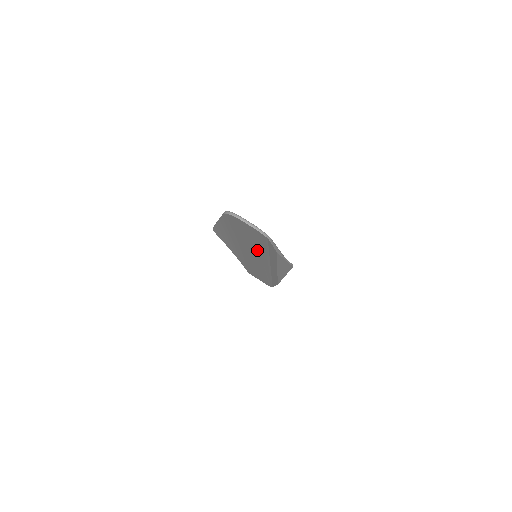
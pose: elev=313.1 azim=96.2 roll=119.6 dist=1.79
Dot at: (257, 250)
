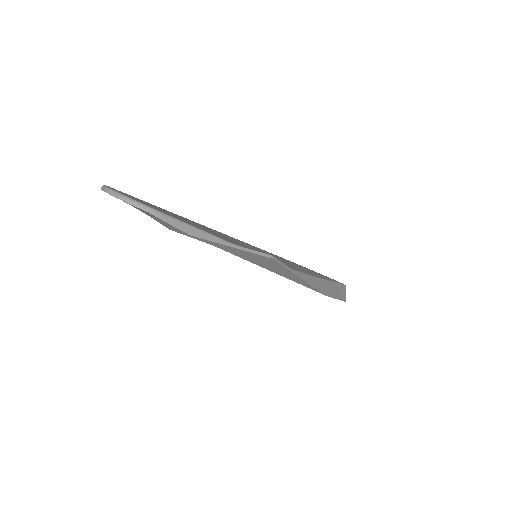
Dot at: occluded
